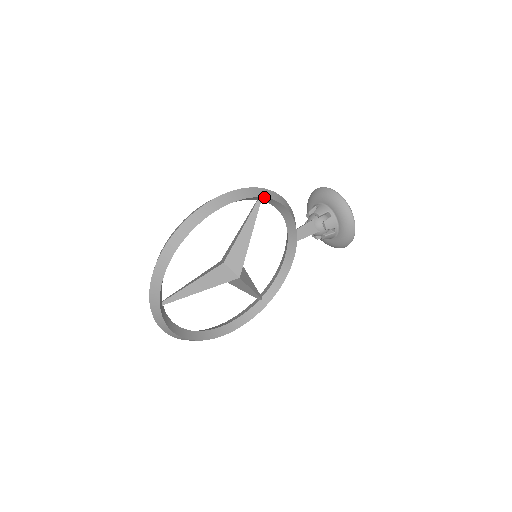
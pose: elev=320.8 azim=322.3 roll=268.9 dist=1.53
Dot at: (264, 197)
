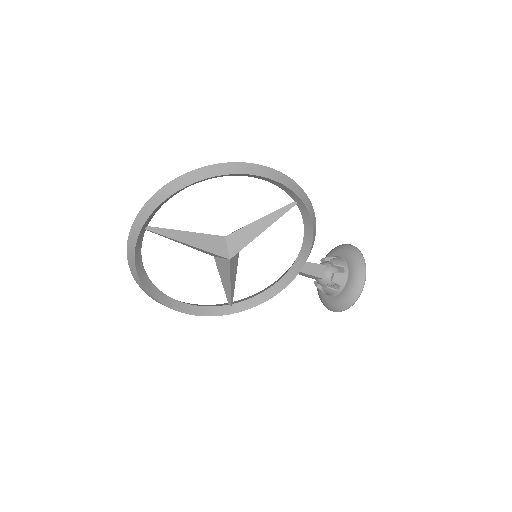
Dot at: (302, 200)
